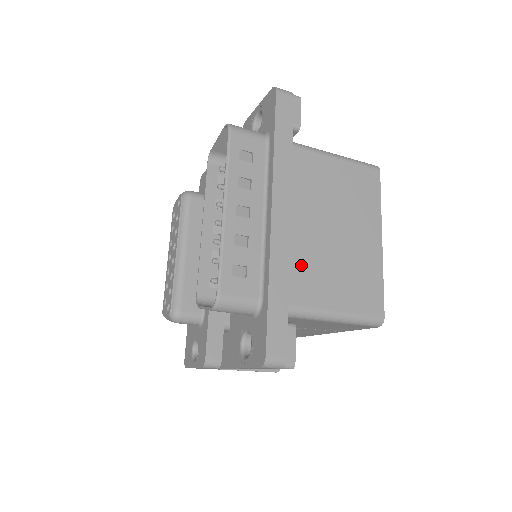
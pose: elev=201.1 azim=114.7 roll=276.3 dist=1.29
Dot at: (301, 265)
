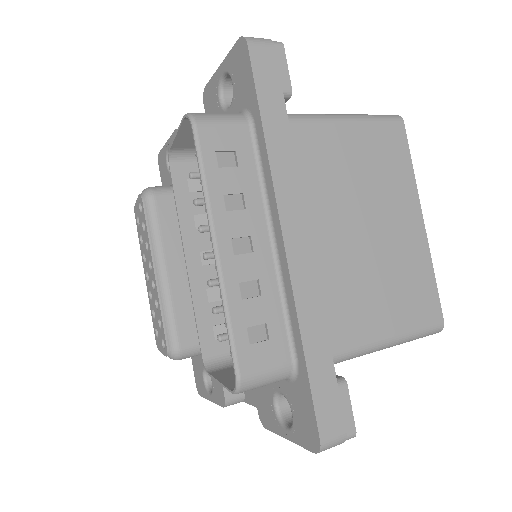
Dot at: (334, 293)
